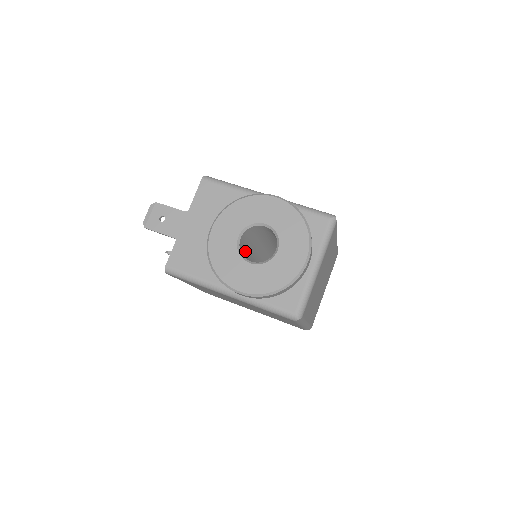
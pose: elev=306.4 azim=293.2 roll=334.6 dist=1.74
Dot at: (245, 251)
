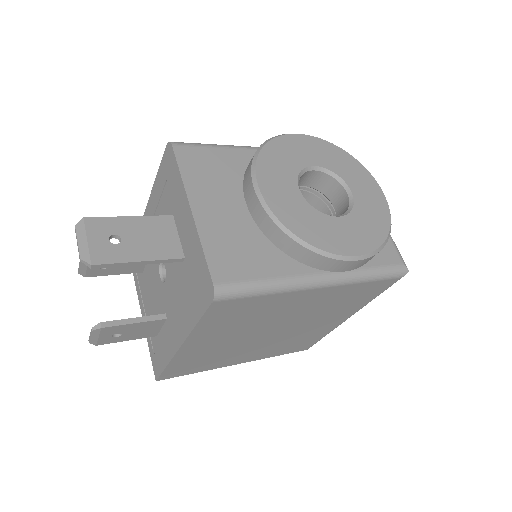
Dot at: occluded
